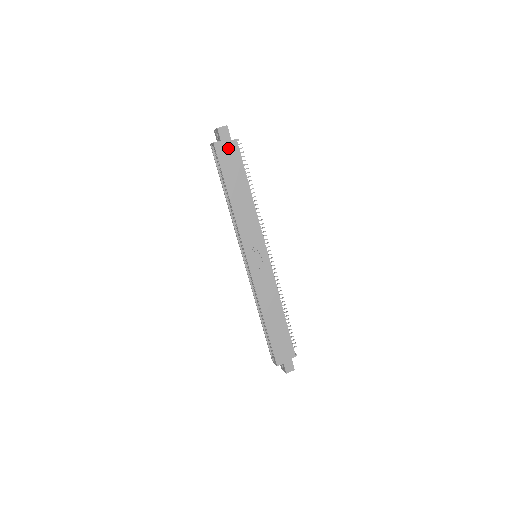
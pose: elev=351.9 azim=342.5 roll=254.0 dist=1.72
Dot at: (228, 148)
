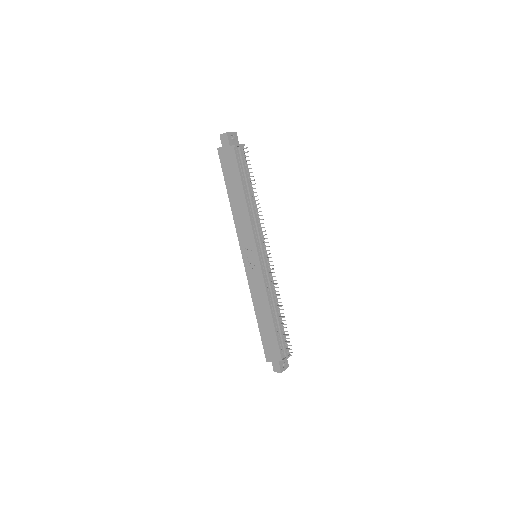
Dot at: (228, 154)
